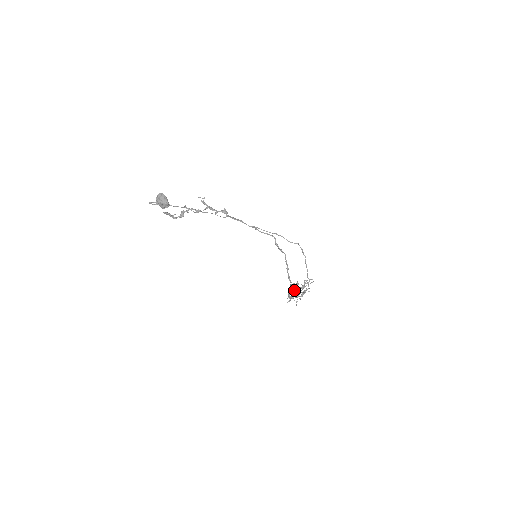
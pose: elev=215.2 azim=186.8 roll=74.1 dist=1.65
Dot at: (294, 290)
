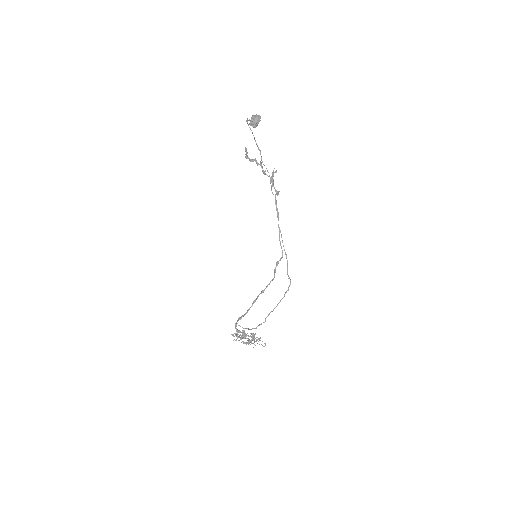
Dot at: occluded
